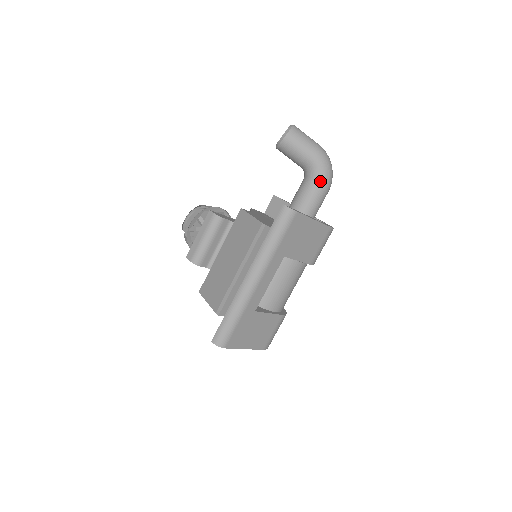
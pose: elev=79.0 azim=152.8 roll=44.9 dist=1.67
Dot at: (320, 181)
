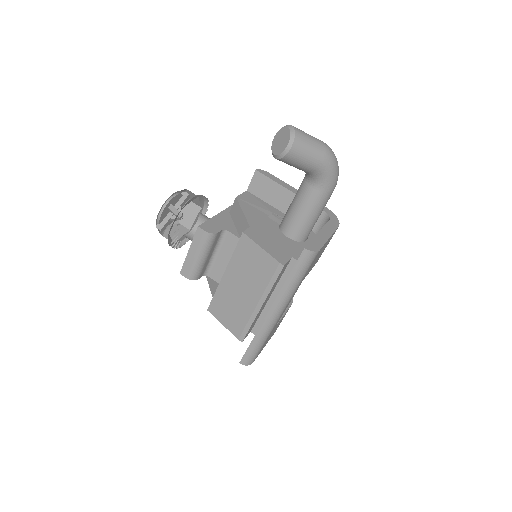
Dot at: (328, 187)
